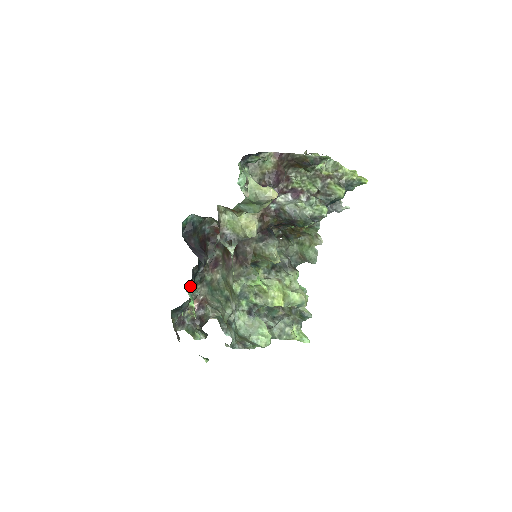
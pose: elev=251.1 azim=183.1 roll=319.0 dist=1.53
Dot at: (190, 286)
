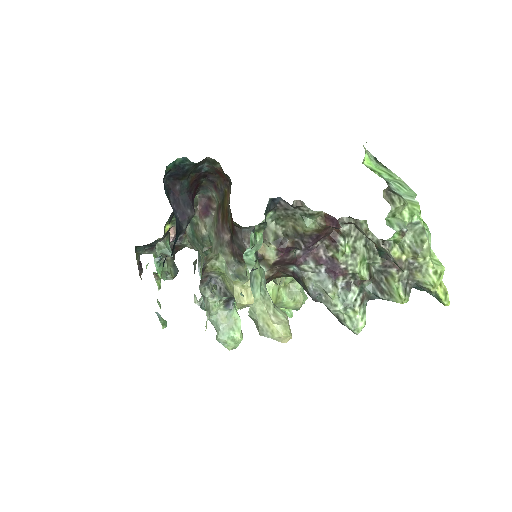
Dot at: occluded
